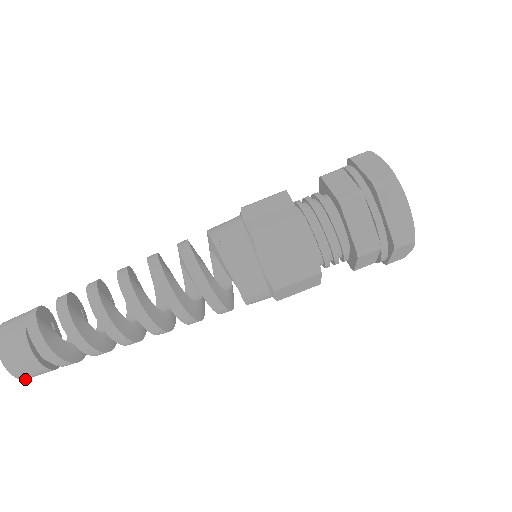
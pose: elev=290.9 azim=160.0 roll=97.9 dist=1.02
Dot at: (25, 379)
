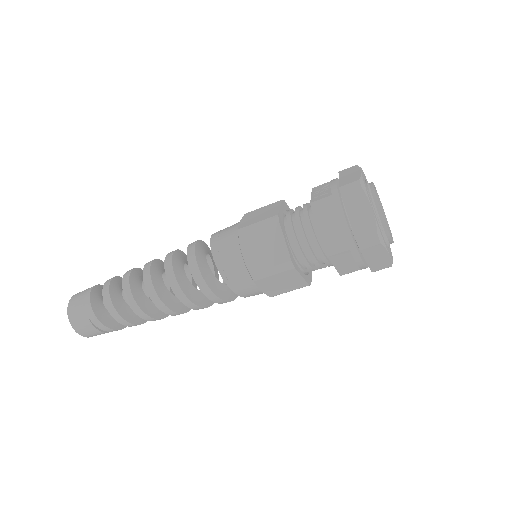
Dot at: occluded
